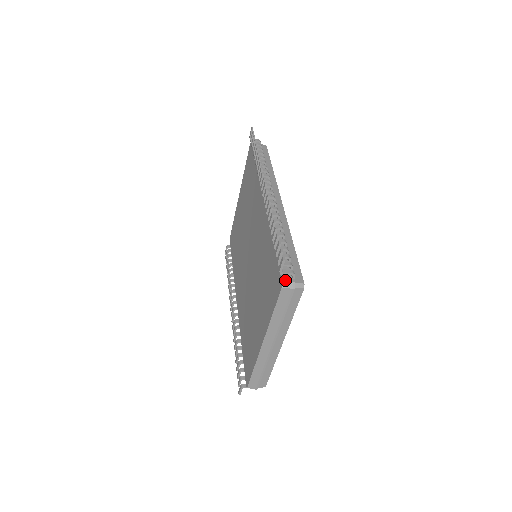
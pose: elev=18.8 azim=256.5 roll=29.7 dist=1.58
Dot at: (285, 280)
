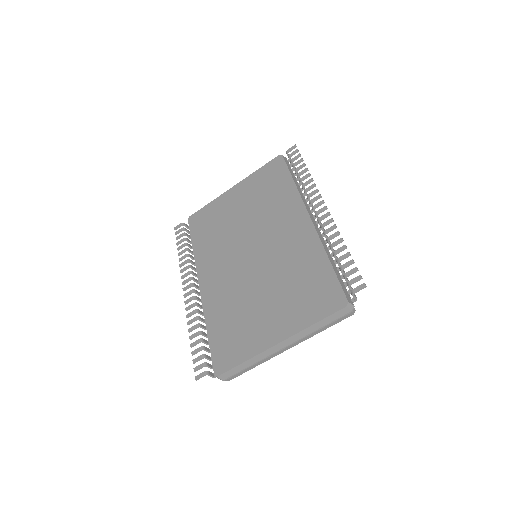
Dot at: (350, 301)
